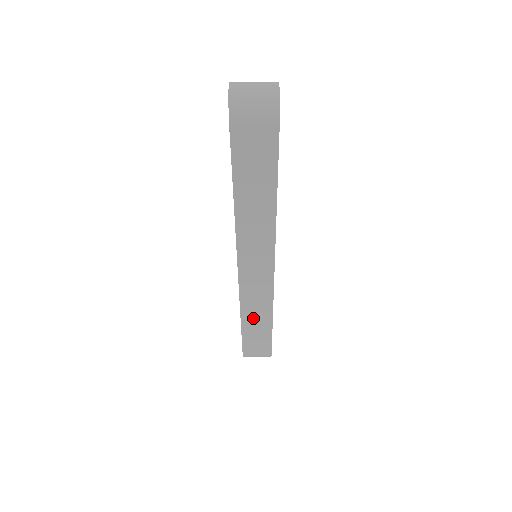
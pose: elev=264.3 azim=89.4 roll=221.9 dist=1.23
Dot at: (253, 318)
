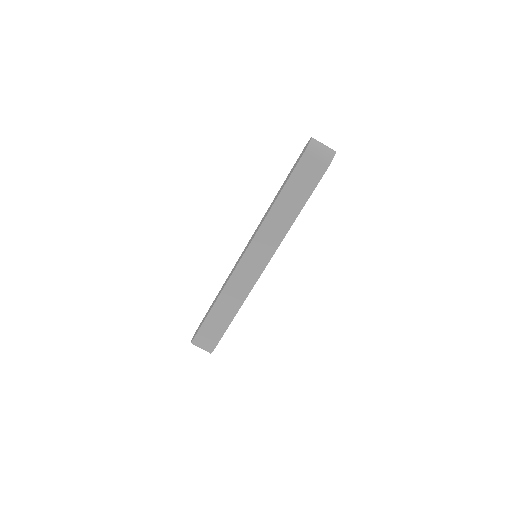
Dot at: (225, 303)
